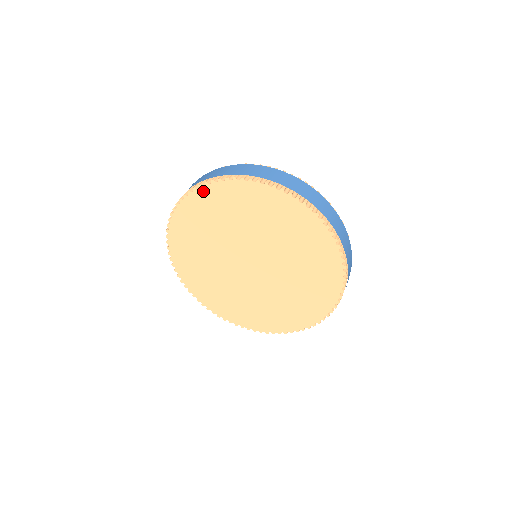
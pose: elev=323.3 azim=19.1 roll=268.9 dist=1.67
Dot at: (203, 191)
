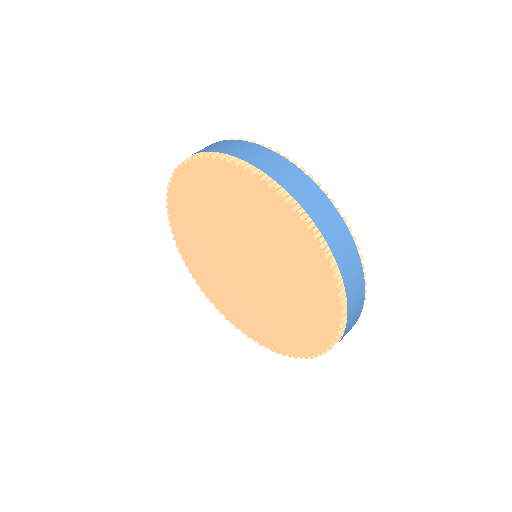
Dot at: (212, 164)
